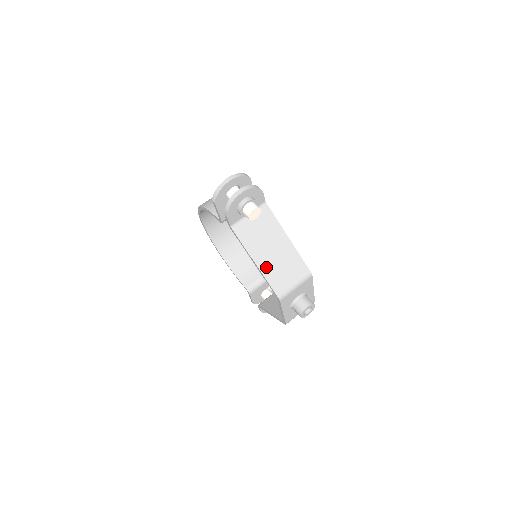
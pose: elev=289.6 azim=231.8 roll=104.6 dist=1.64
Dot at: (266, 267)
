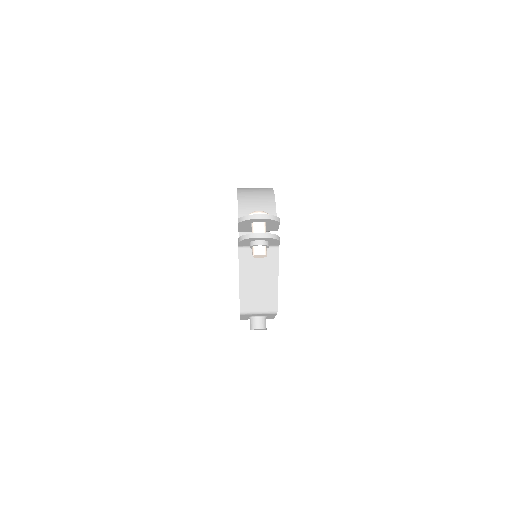
Dot at: (246, 288)
